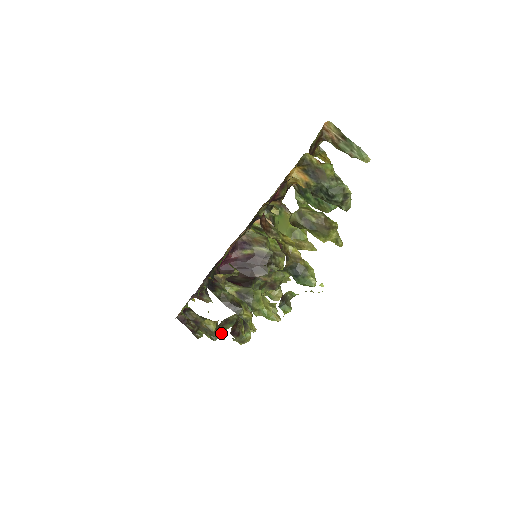
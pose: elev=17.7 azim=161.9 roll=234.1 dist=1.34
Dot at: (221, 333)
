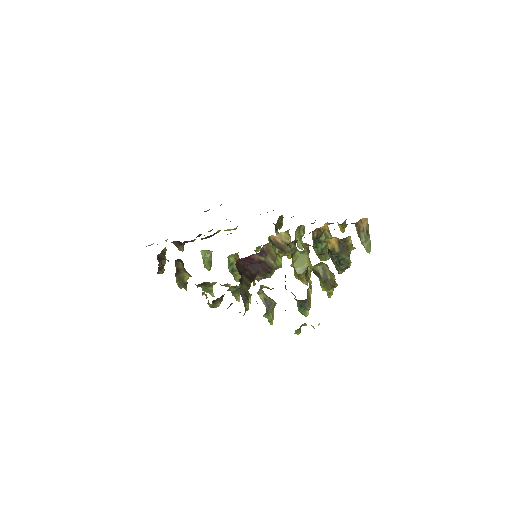
Dot at: occluded
